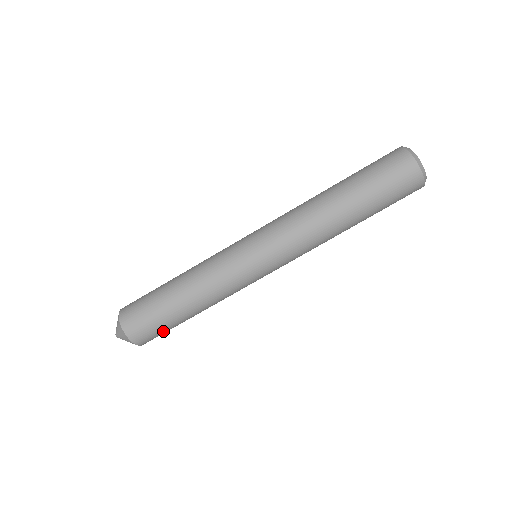
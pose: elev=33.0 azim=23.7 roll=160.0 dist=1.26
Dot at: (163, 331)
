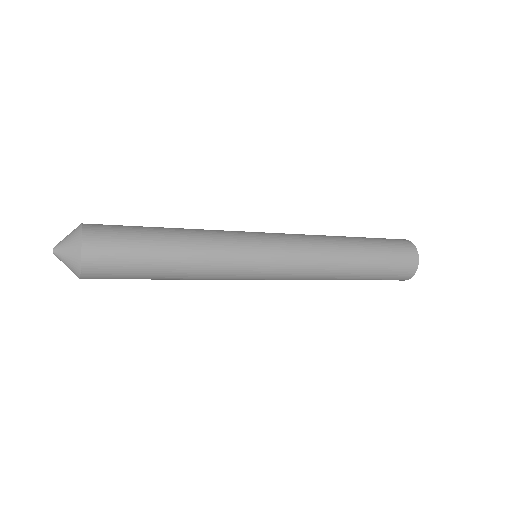
Dot at: occluded
